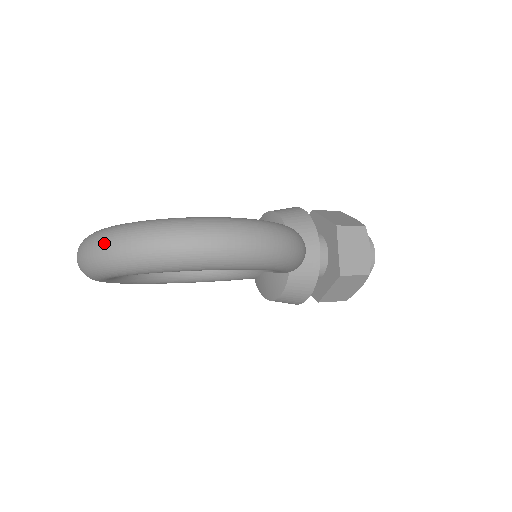
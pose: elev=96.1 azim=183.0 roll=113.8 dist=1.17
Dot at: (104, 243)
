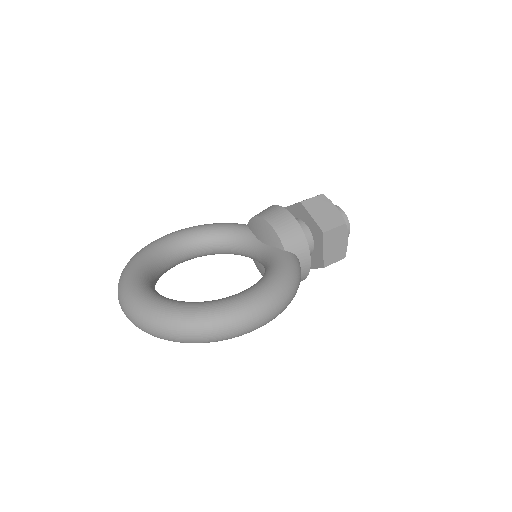
Dot at: (157, 330)
